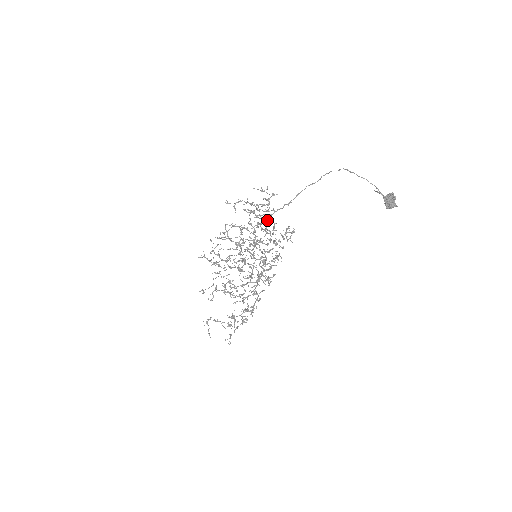
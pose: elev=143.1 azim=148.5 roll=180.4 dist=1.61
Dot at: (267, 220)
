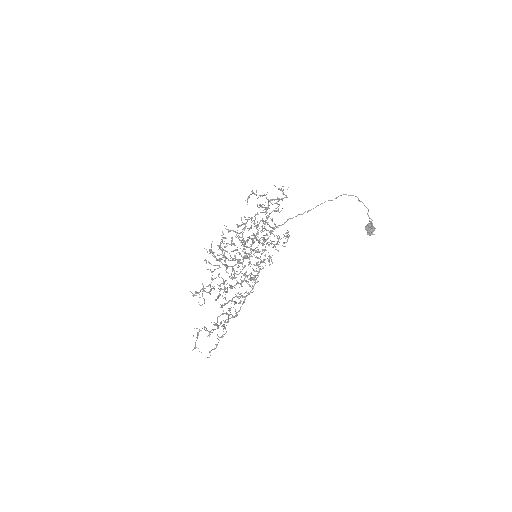
Dot at: (267, 219)
